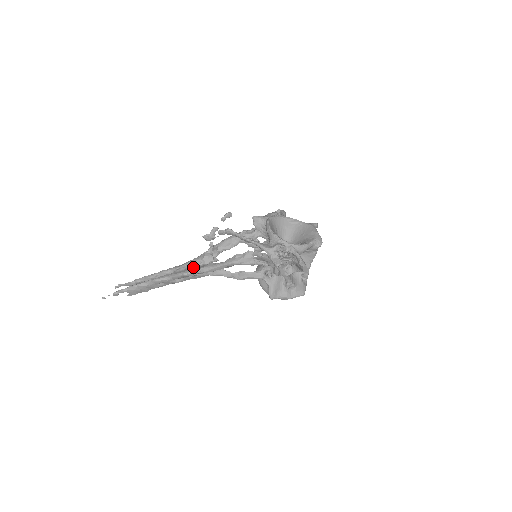
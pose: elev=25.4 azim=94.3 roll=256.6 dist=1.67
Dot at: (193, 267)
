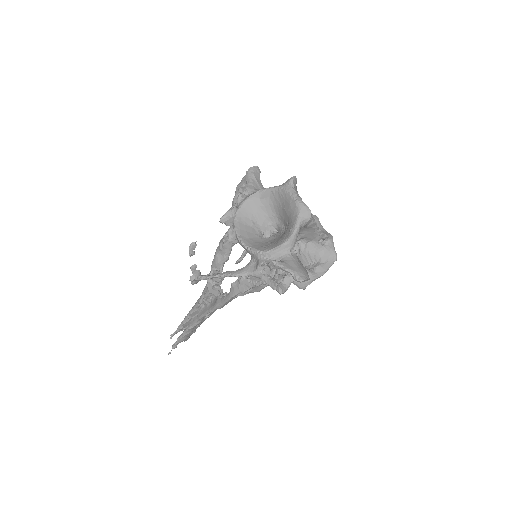
Dot at: (209, 303)
